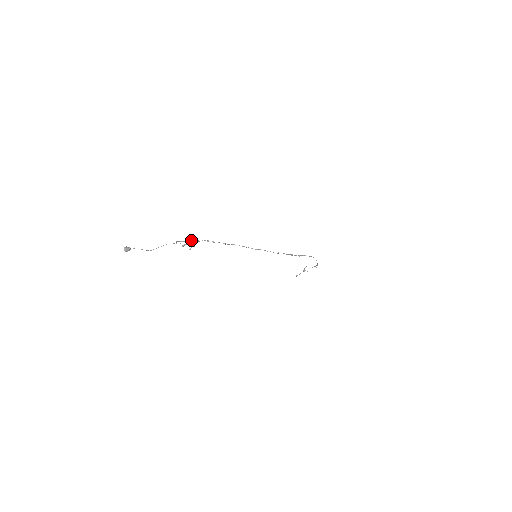
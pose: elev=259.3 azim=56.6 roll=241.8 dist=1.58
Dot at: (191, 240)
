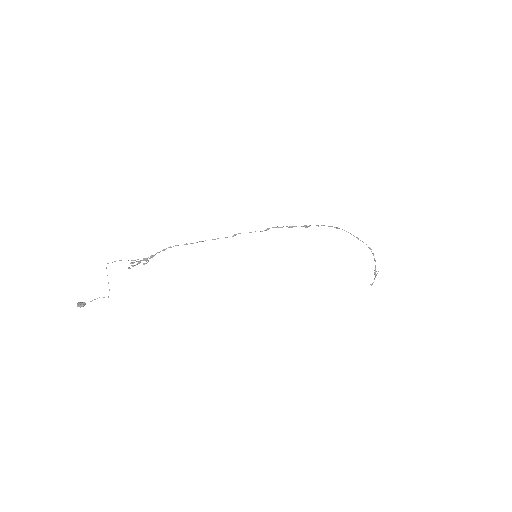
Dot at: (144, 259)
